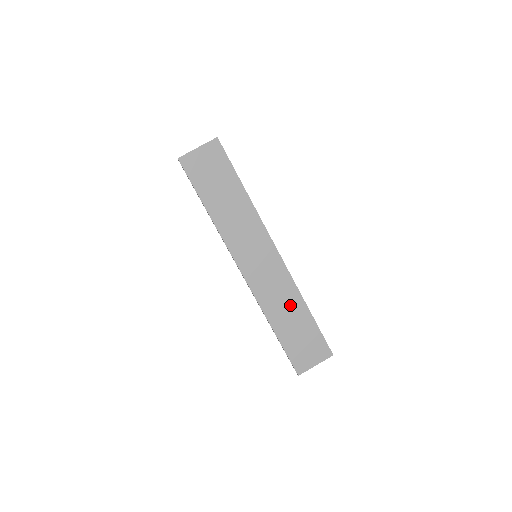
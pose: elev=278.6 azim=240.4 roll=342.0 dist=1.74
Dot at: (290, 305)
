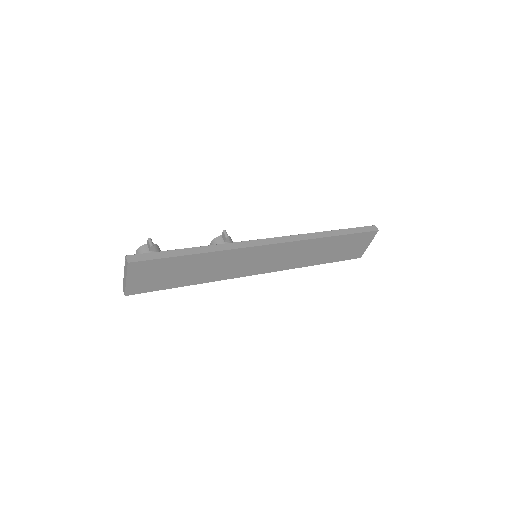
Dot at: (315, 248)
